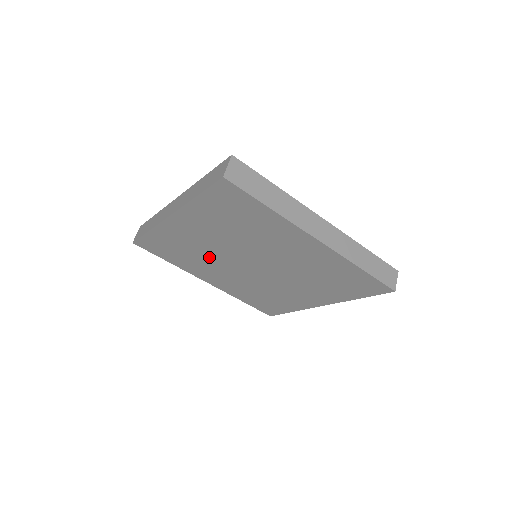
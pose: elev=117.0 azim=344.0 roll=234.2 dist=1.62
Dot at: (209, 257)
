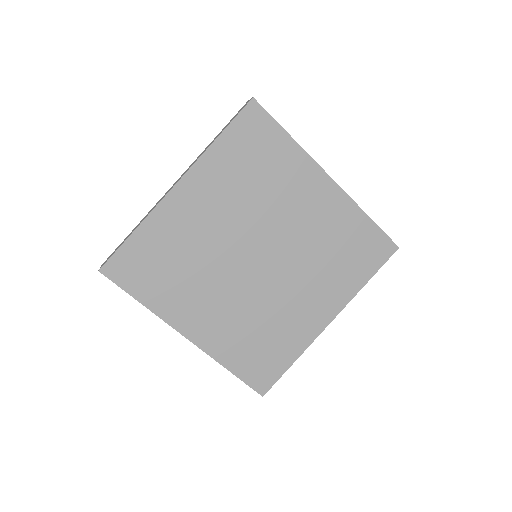
Dot at: (205, 263)
